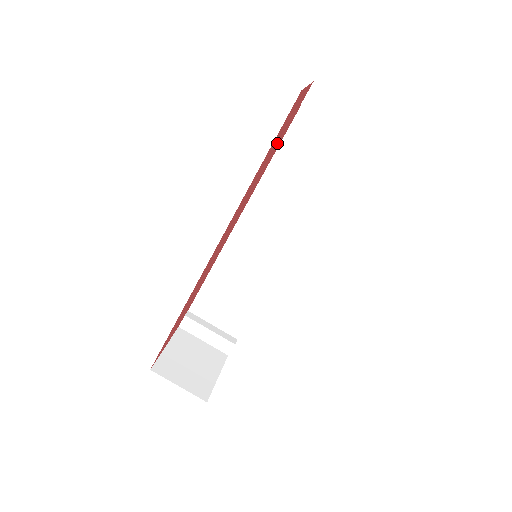
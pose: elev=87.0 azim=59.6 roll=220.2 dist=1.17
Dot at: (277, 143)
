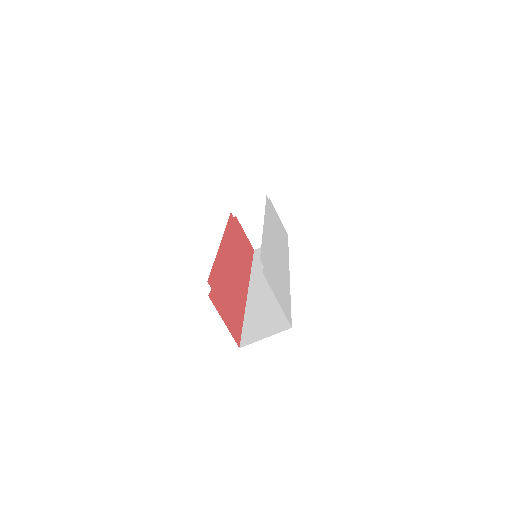
Dot at: (224, 292)
